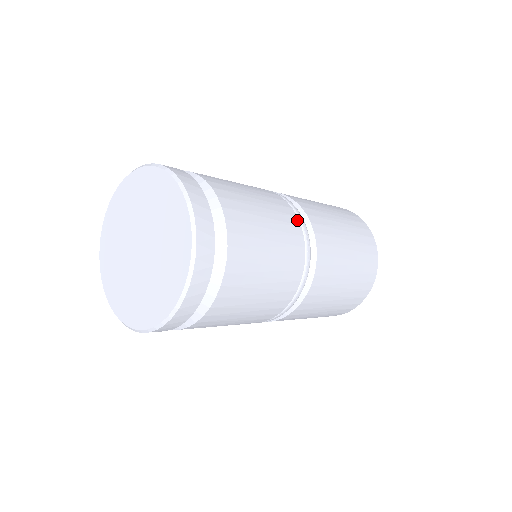
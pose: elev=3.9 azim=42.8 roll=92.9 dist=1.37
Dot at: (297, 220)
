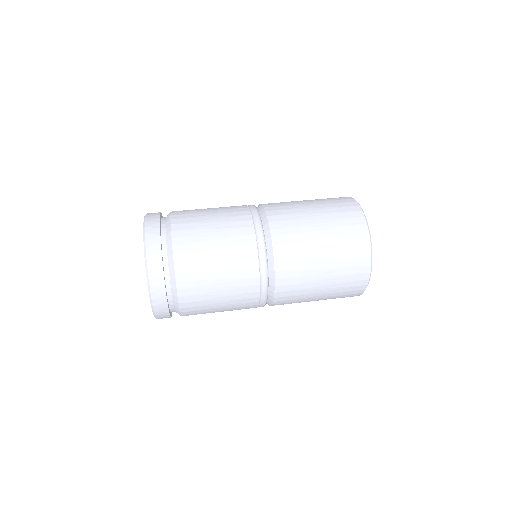
Dot at: (254, 238)
